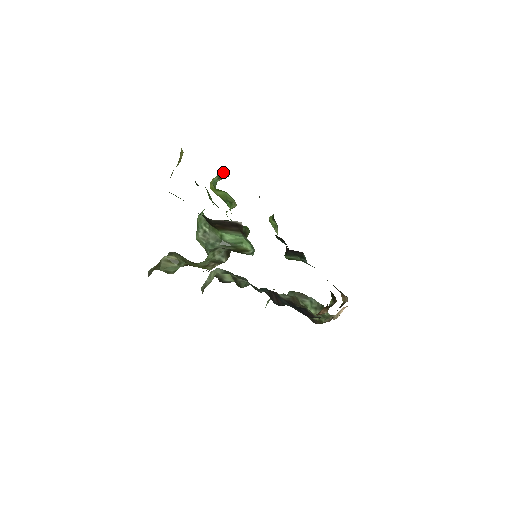
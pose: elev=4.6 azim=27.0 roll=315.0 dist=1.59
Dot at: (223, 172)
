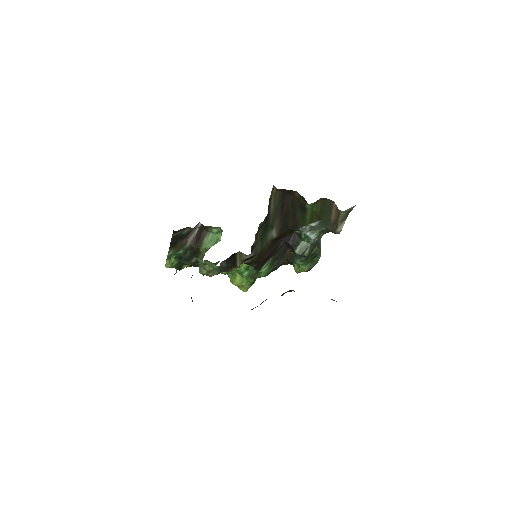
Dot at: occluded
